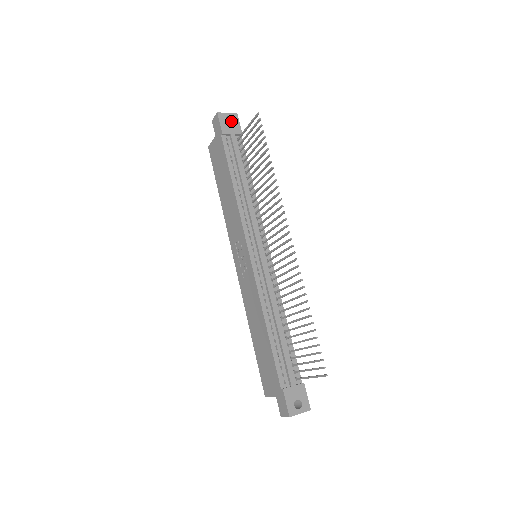
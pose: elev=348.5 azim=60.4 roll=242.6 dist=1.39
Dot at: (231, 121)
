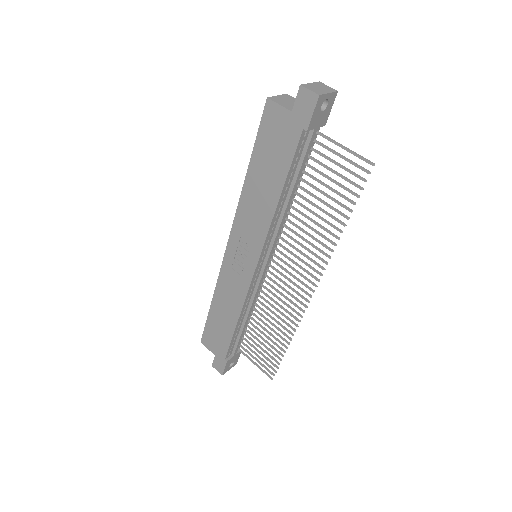
Dot at: (324, 102)
